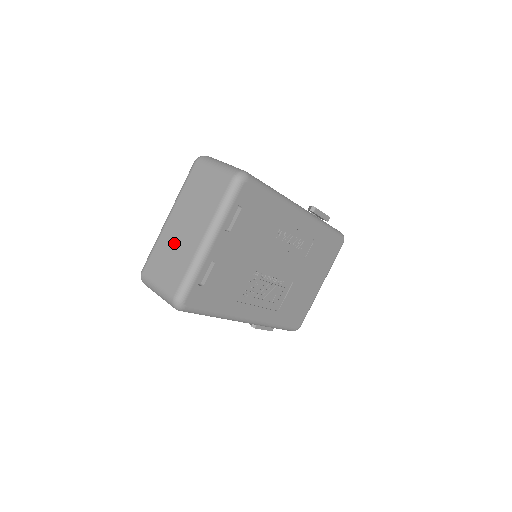
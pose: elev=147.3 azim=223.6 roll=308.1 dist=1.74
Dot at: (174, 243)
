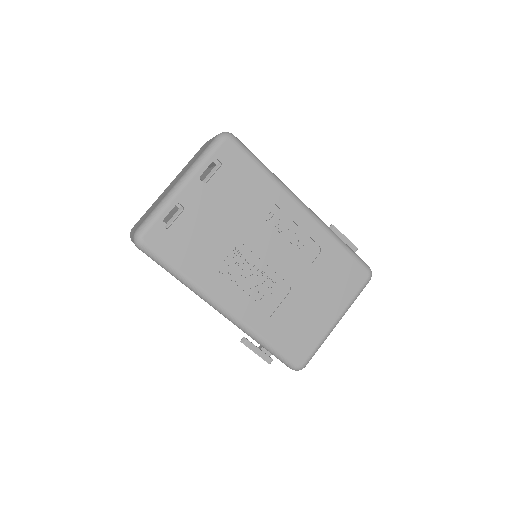
Dot at: occluded
